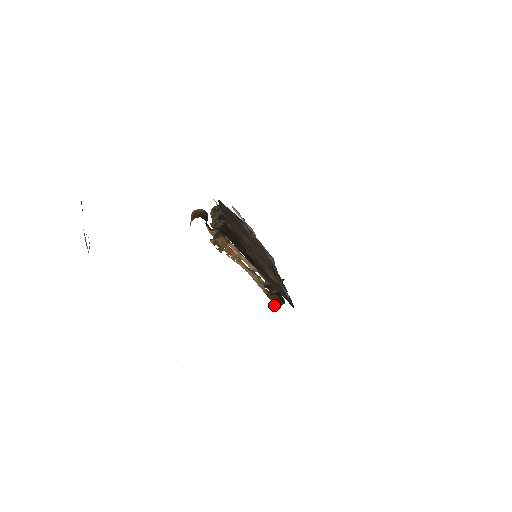
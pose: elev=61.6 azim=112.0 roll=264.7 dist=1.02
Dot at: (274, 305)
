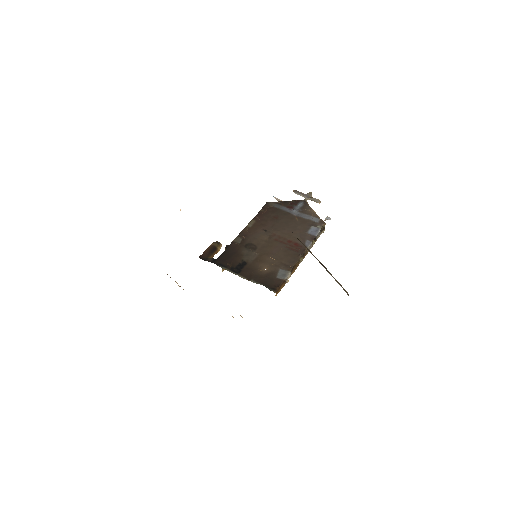
Dot at: occluded
